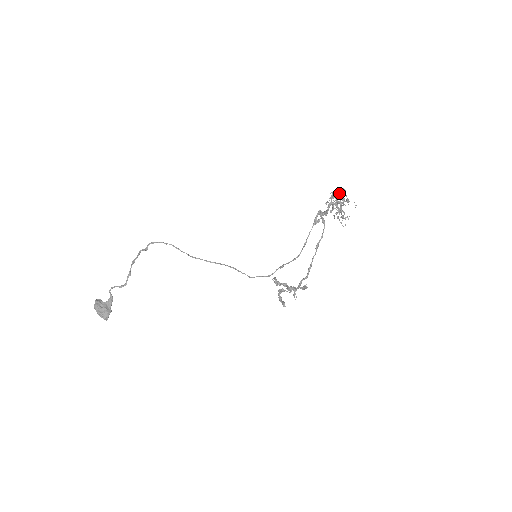
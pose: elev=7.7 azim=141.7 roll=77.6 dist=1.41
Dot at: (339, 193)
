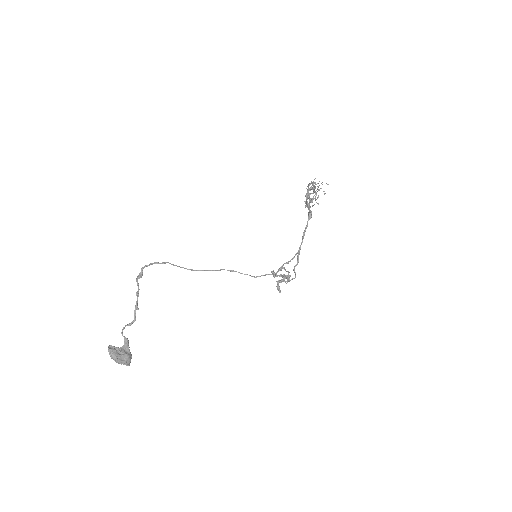
Dot at: (315, 184)
